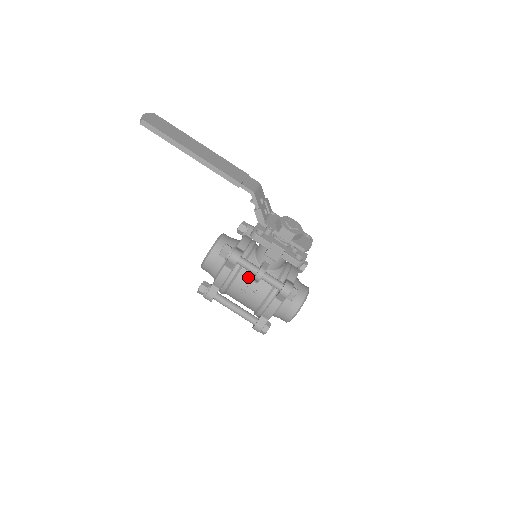
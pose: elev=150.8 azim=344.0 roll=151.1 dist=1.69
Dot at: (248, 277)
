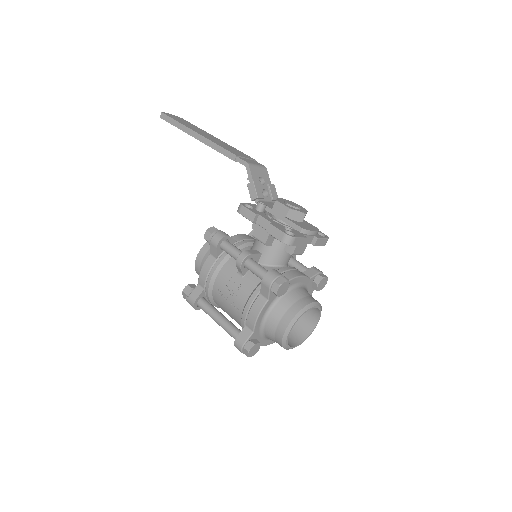
Dot at: (234, 269)
